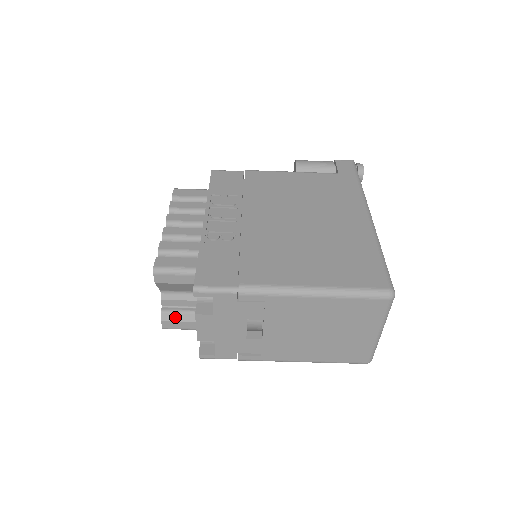
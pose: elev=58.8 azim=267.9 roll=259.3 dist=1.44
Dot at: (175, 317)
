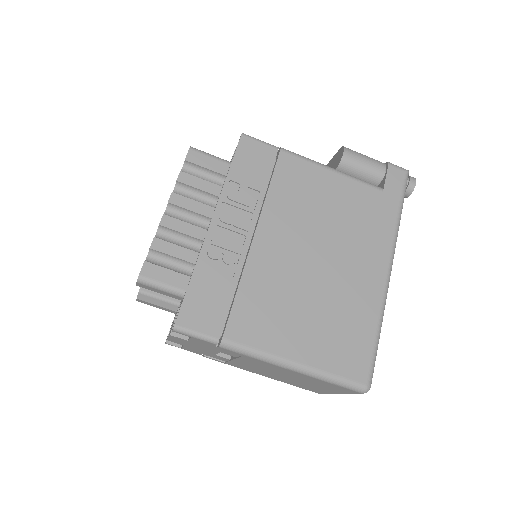
Dot at: (152, 300)
